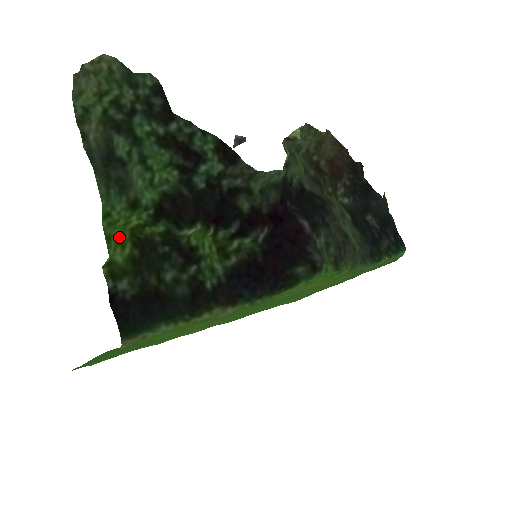
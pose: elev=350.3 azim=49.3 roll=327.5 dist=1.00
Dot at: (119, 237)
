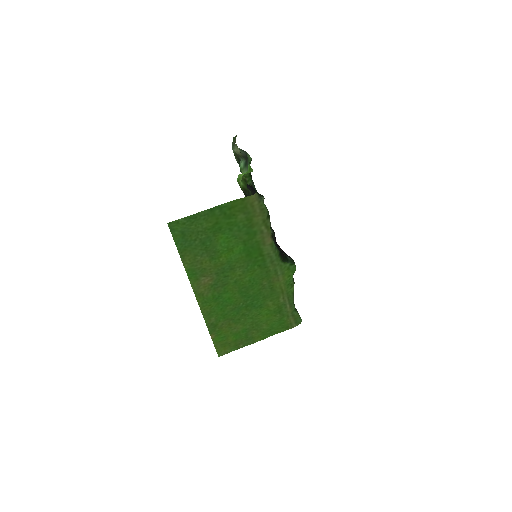
Dot at: (237, 181)
